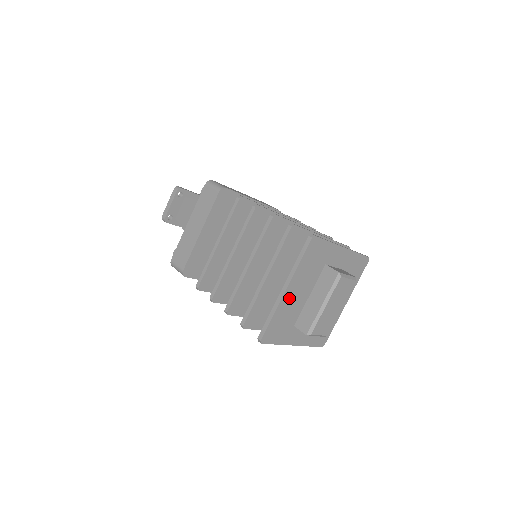
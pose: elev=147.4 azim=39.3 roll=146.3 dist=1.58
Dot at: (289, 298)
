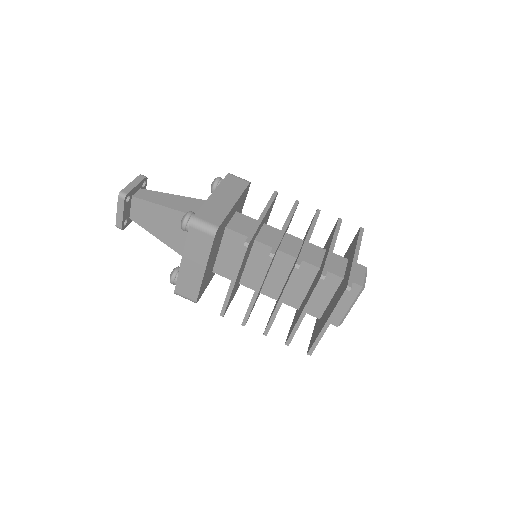
Dot at: occluded
